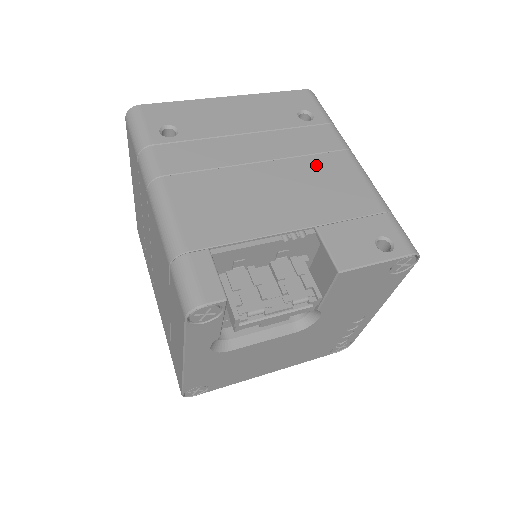
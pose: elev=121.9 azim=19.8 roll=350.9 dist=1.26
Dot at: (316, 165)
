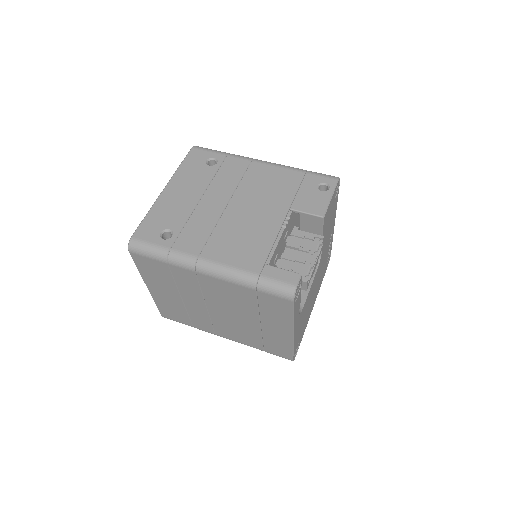
Dot at: (251, 181)
